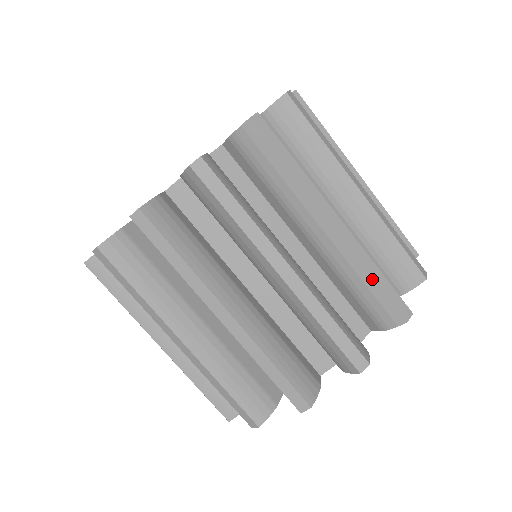
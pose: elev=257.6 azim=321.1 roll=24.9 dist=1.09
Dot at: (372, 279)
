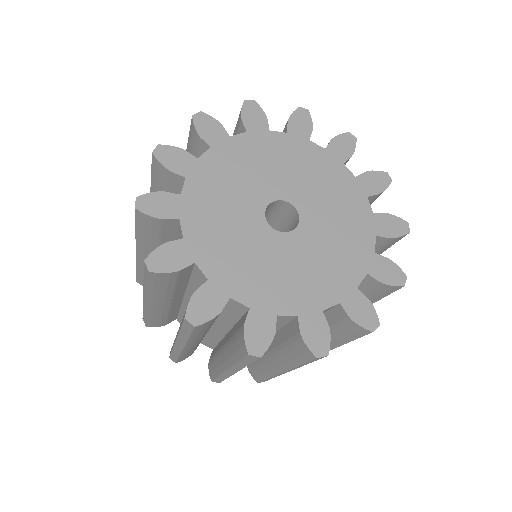
Dot at: (217, 376)
